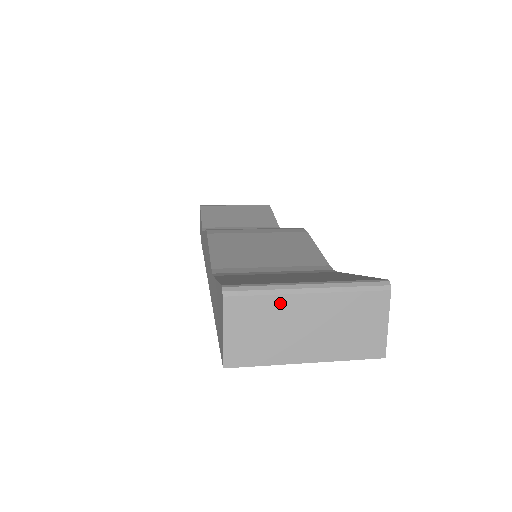
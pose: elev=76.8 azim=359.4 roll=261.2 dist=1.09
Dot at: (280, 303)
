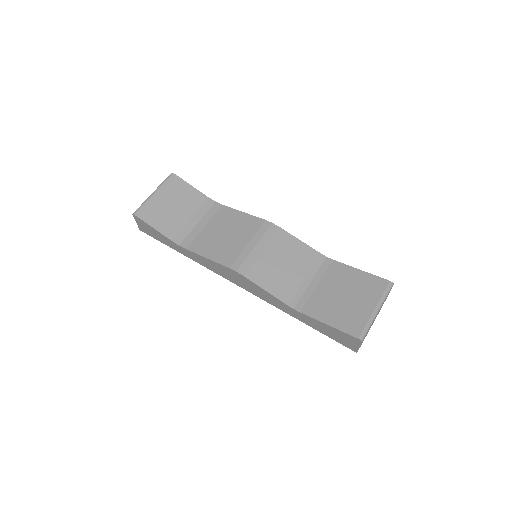
Dot at: occluded
